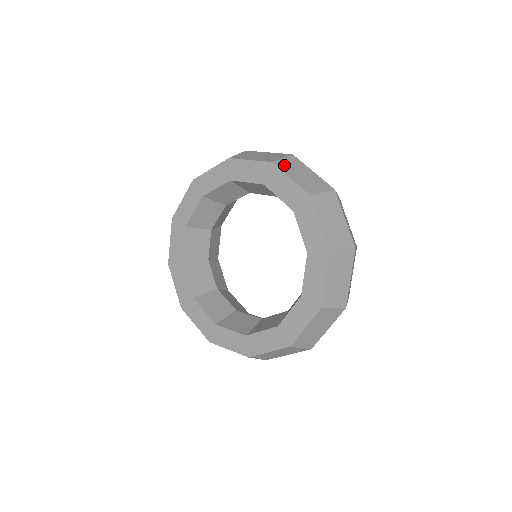
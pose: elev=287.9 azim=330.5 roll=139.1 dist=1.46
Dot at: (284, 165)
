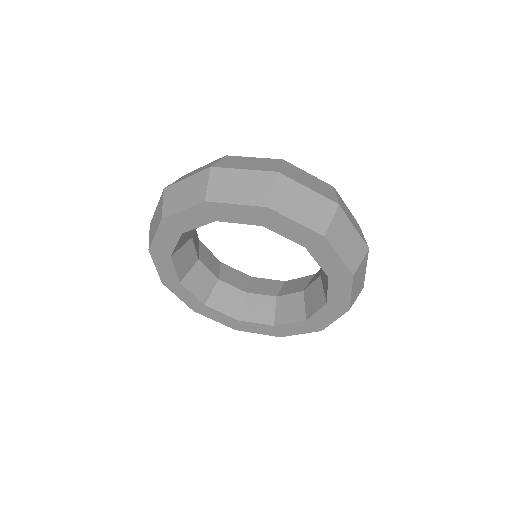
Dot at: (216, 192)
